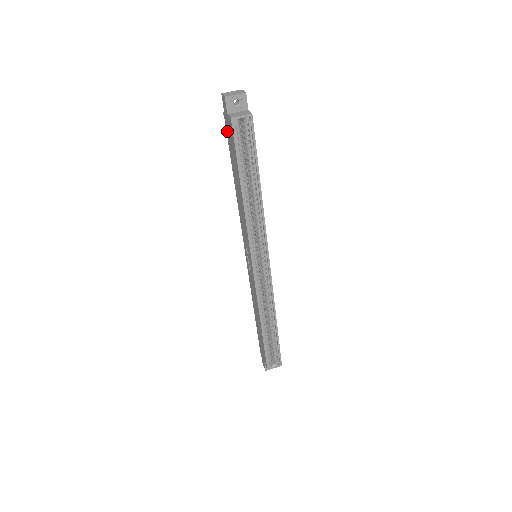
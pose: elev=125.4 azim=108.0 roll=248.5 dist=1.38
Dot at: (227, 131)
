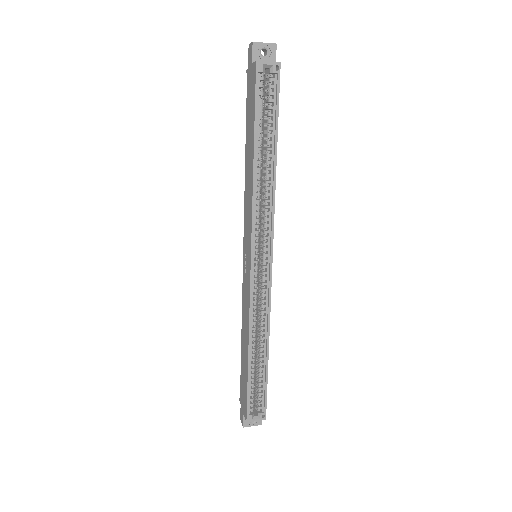
Dot at: (248, 89)
